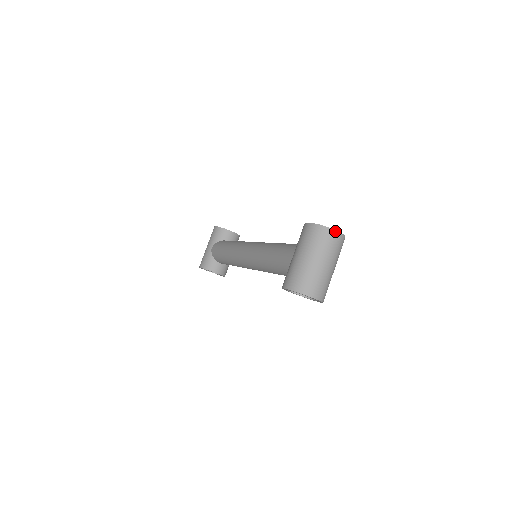
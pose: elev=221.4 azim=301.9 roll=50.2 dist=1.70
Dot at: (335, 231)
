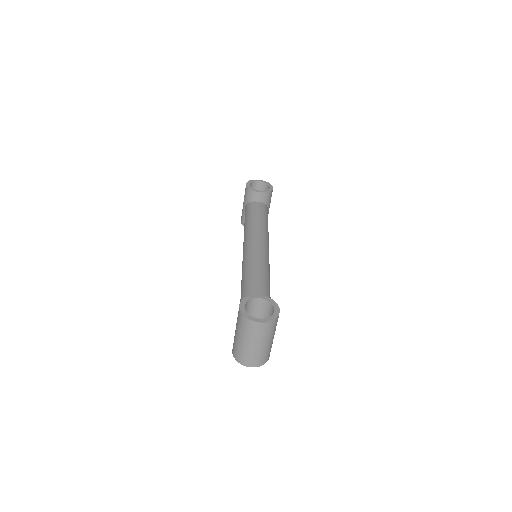
Dot at: (258, 323)
